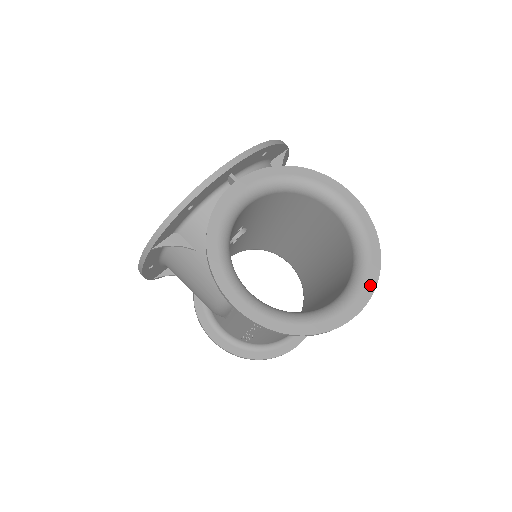
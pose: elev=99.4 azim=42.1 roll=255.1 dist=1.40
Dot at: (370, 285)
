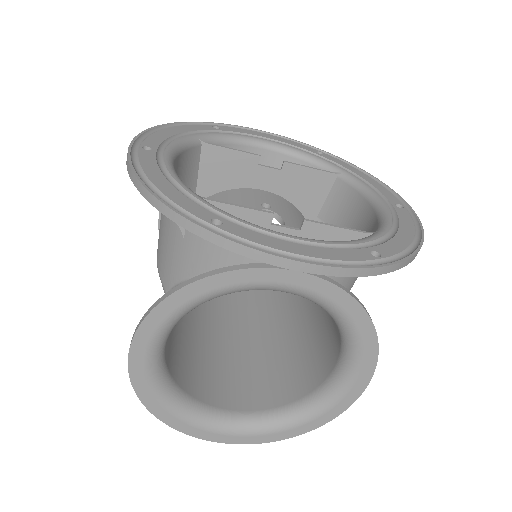
Dot at: (264, 439)
